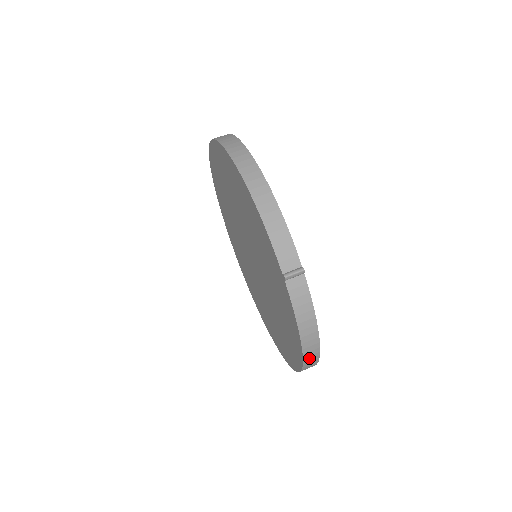
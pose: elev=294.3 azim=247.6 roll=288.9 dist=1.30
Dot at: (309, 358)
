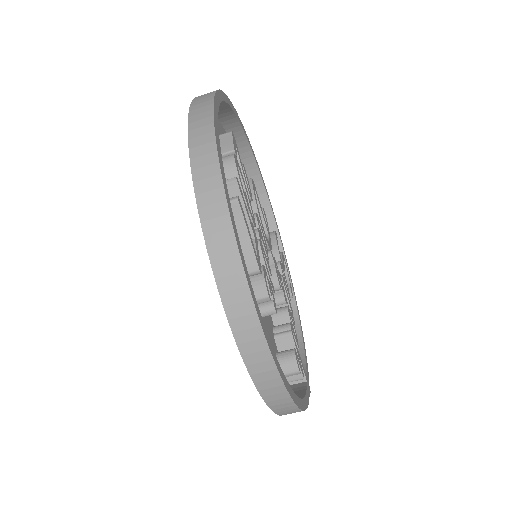
Dot at: occluded
